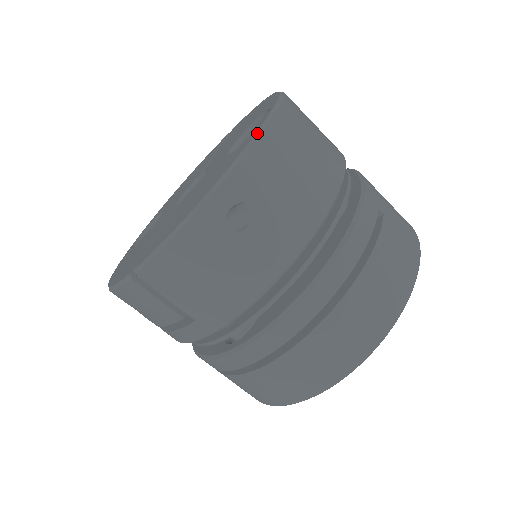
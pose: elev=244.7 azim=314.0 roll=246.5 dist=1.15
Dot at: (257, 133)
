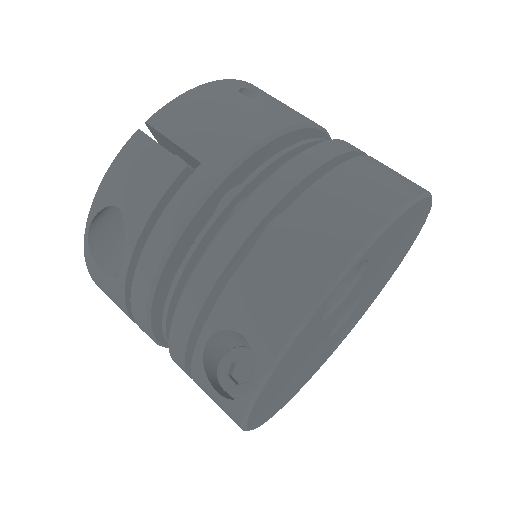
Dot at: occluded
